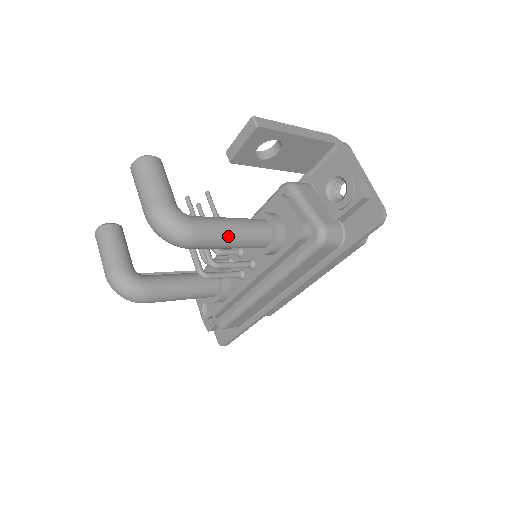
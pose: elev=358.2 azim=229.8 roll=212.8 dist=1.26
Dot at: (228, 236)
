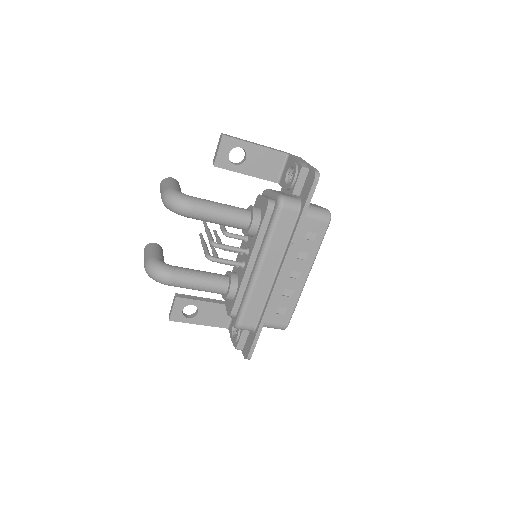
Dot at: (215, 208)
